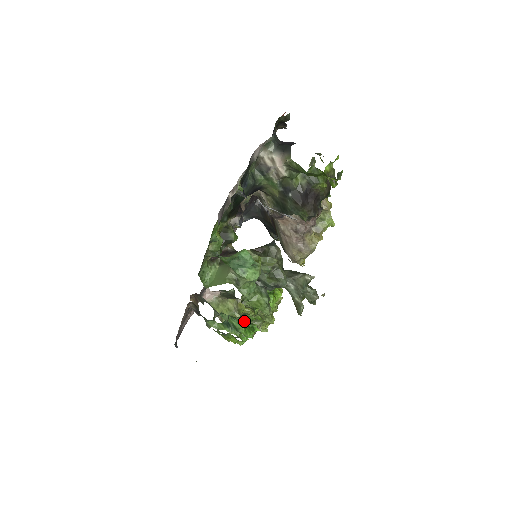
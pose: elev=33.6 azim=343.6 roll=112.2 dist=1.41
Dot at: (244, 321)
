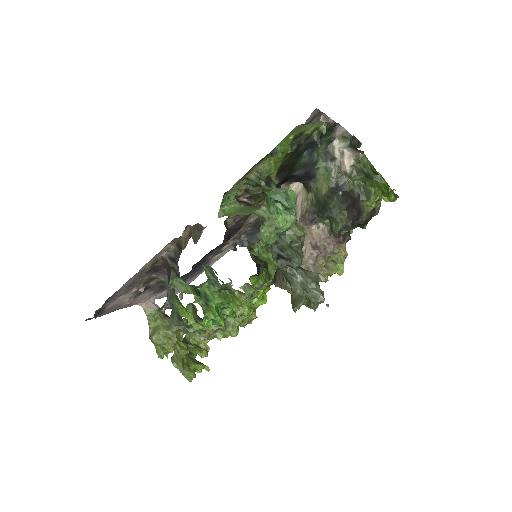
Dot at: (221, 295)
